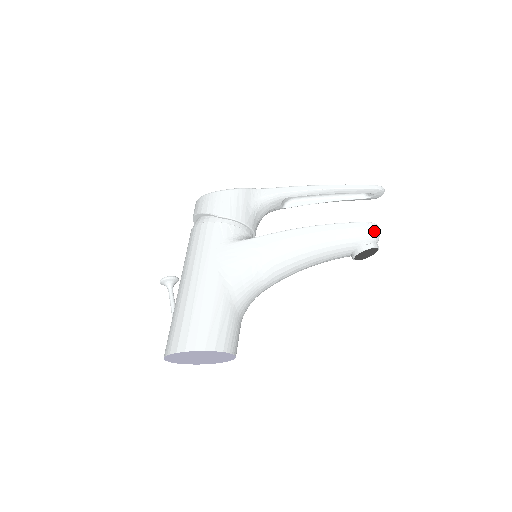
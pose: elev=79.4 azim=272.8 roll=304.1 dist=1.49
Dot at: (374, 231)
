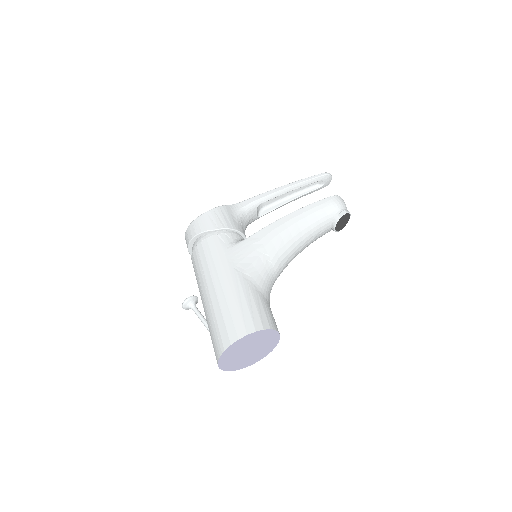
Dot at: (341, 201)
